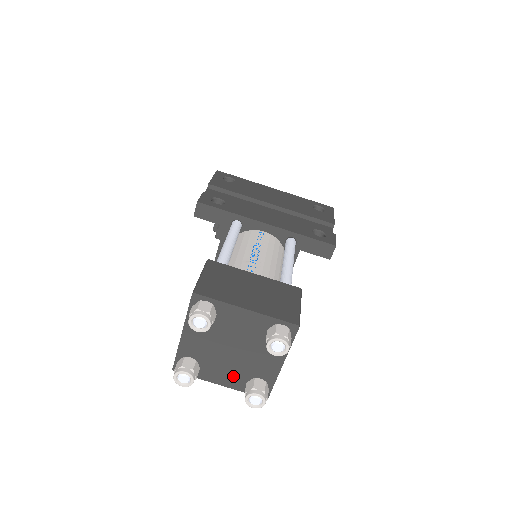
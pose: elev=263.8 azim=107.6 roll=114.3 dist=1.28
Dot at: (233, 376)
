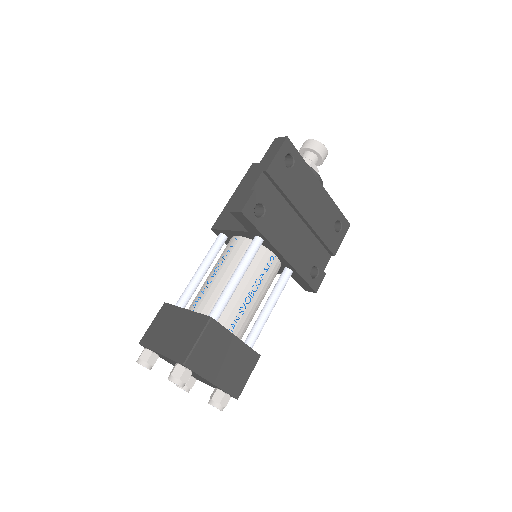
Dot at: occluded
